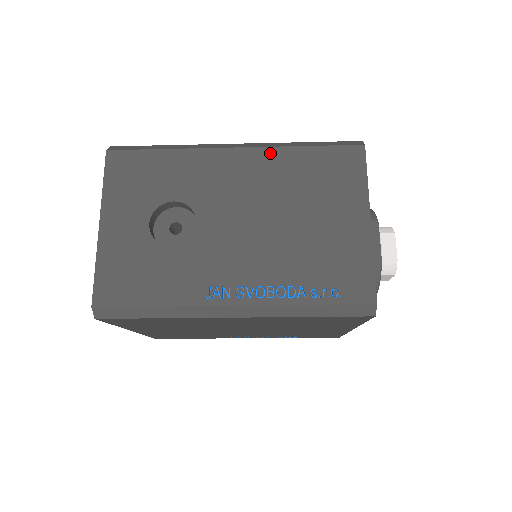
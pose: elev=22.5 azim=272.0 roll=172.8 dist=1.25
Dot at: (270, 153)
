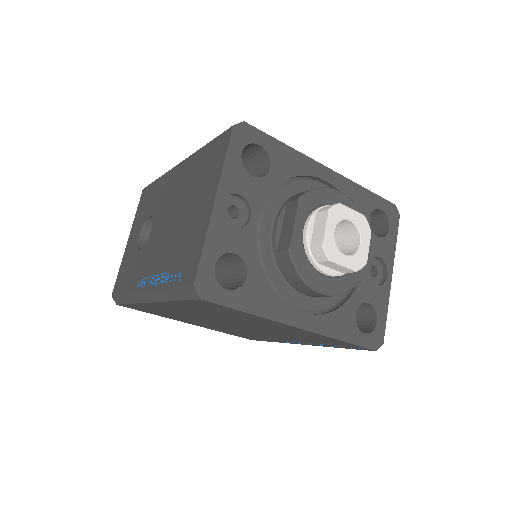
Dot at: (190, 160)
